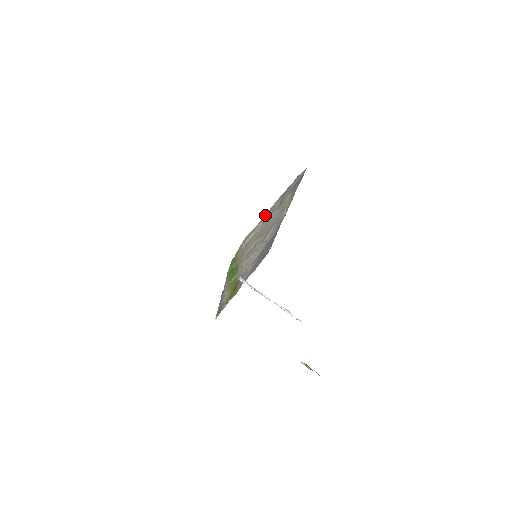
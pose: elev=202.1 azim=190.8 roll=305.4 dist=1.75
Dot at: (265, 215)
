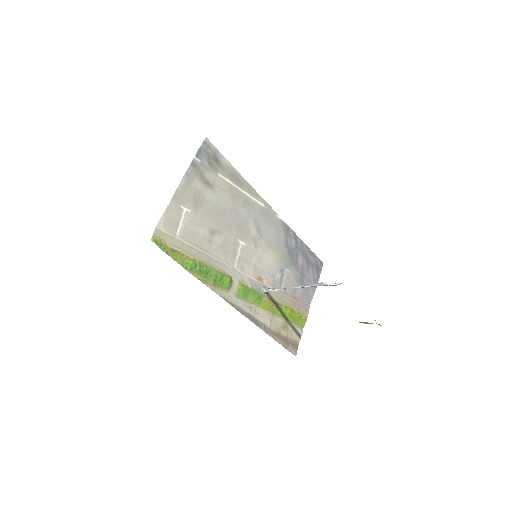
Dot at: (176, 196)
